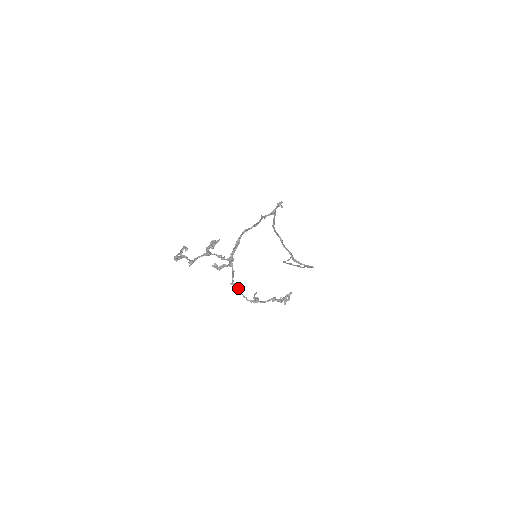
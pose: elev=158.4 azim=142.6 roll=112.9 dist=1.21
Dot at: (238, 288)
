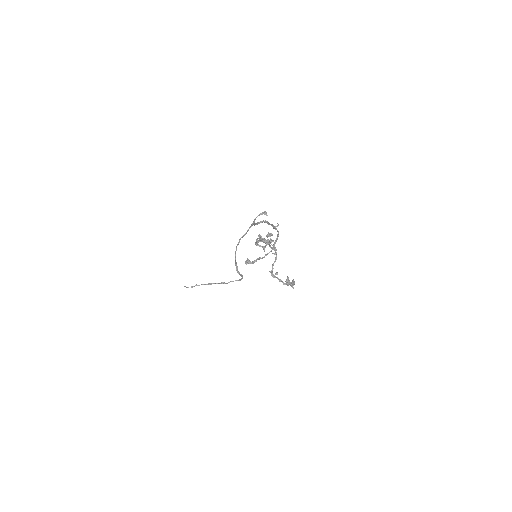
Dot at: occluded
